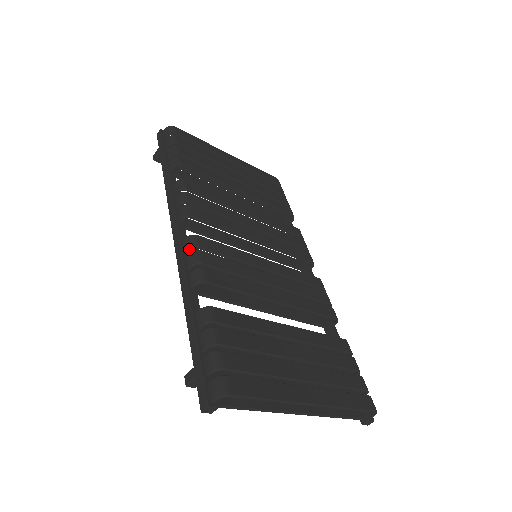
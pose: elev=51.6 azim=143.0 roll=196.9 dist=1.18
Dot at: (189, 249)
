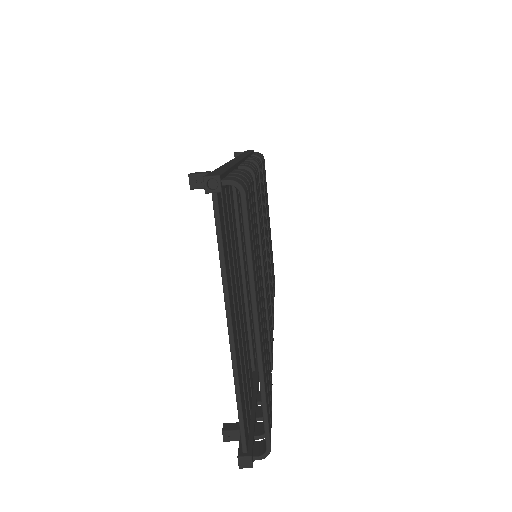
Dot at: (249, 163)
